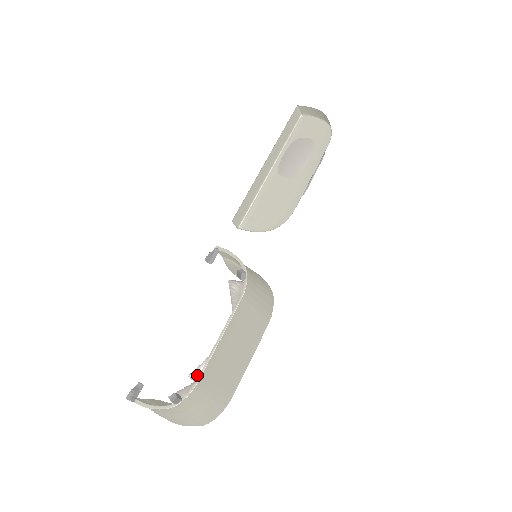
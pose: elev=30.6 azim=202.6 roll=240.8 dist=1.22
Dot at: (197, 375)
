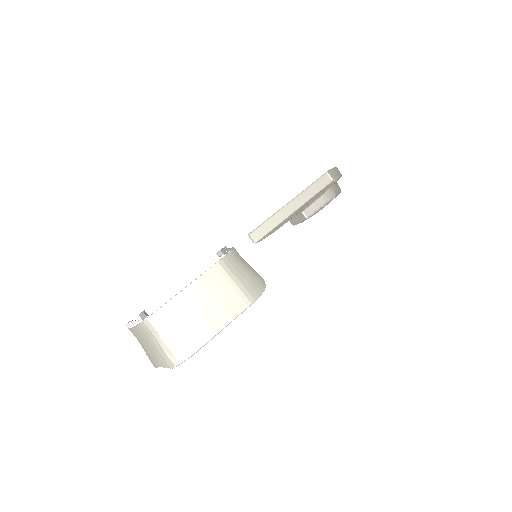
Dot at: occluded
